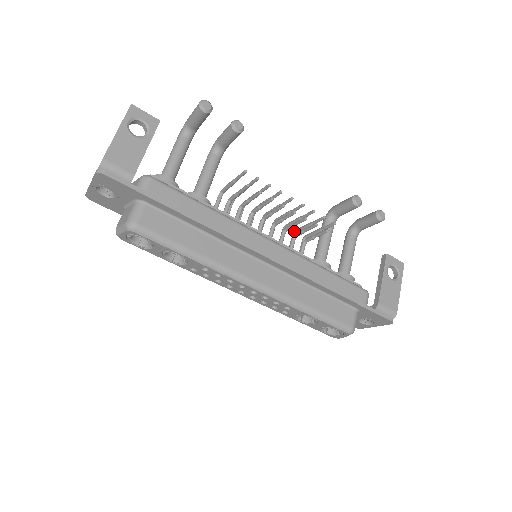
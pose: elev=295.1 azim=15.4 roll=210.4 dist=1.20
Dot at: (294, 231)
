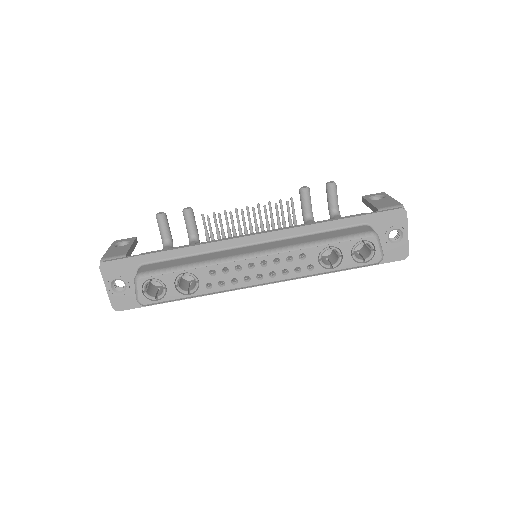
Dot at: occluded
